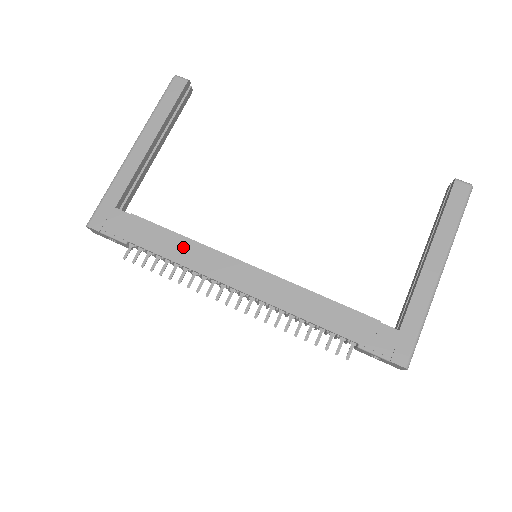
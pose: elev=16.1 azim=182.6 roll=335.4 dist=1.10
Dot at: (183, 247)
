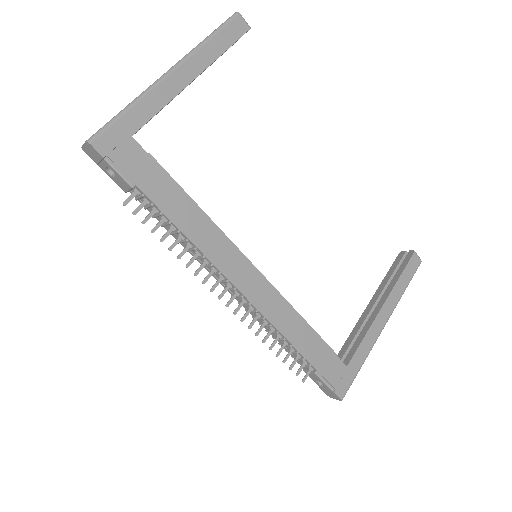
Dot at: (196, 220)
